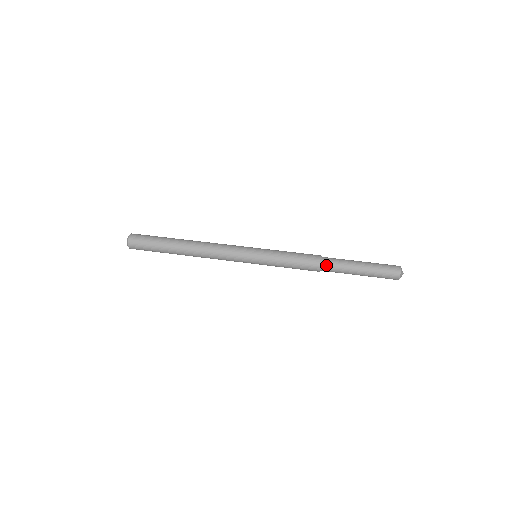
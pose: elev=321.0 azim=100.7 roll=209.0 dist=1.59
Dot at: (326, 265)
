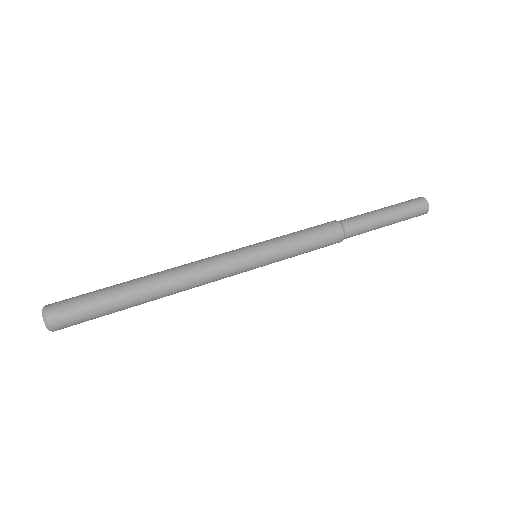
Dot at: (348, 226)
